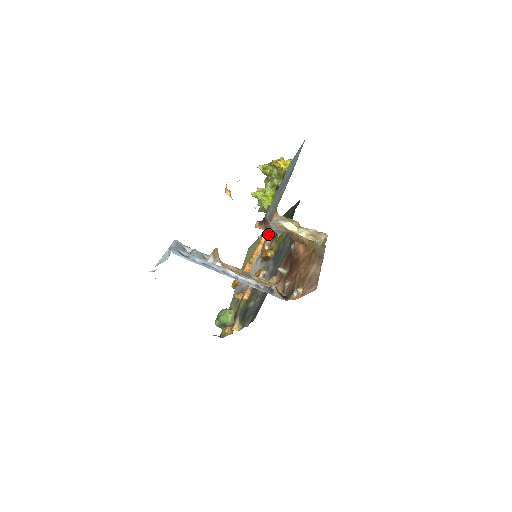
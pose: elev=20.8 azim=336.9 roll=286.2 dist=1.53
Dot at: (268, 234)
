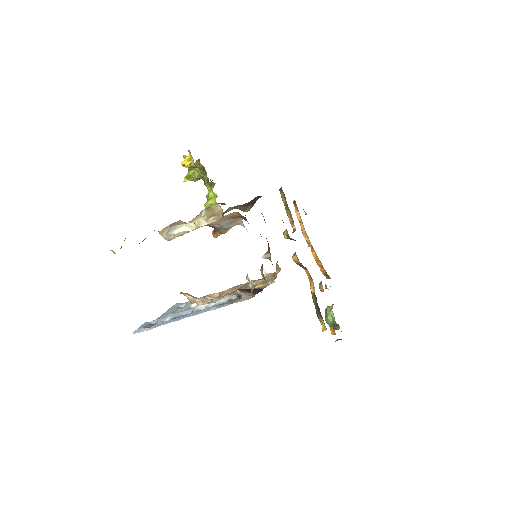
Dot at: occluded
